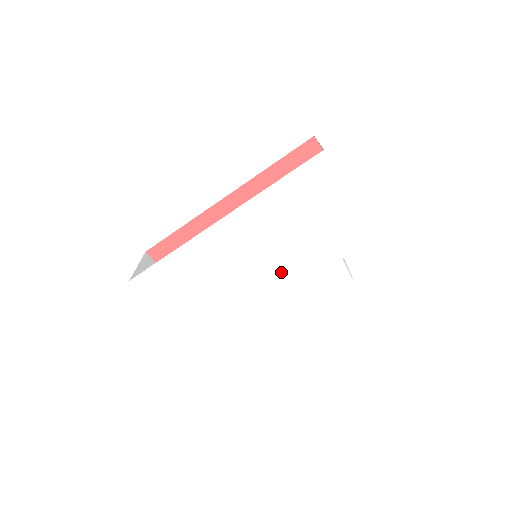
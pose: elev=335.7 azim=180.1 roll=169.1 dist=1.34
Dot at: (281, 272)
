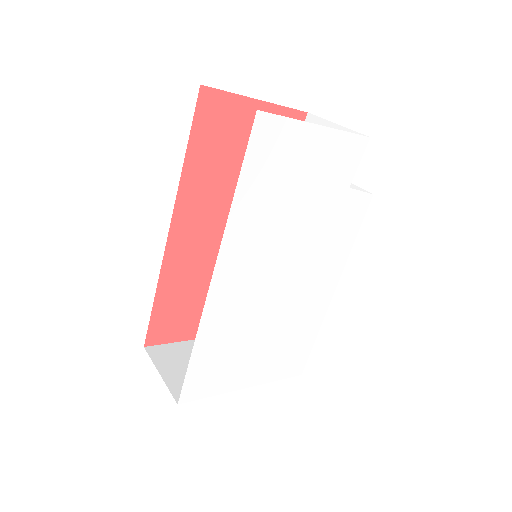
Dot at: (304, 255)
